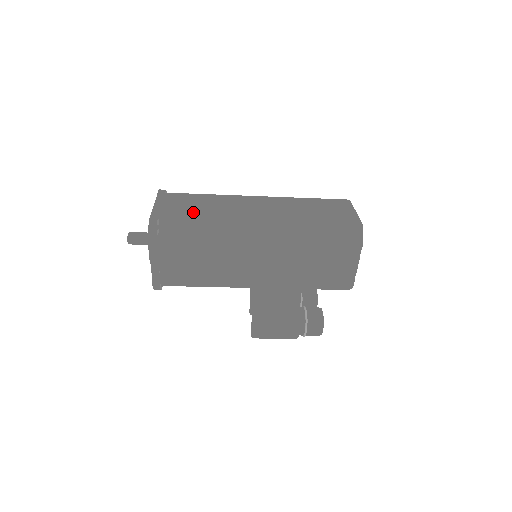
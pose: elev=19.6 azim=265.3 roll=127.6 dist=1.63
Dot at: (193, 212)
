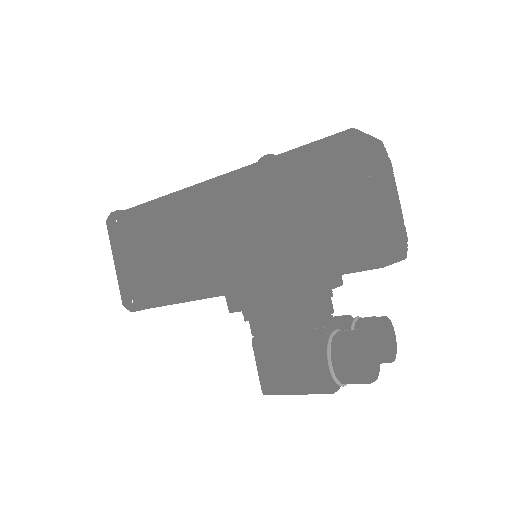
Dot at: occluded
